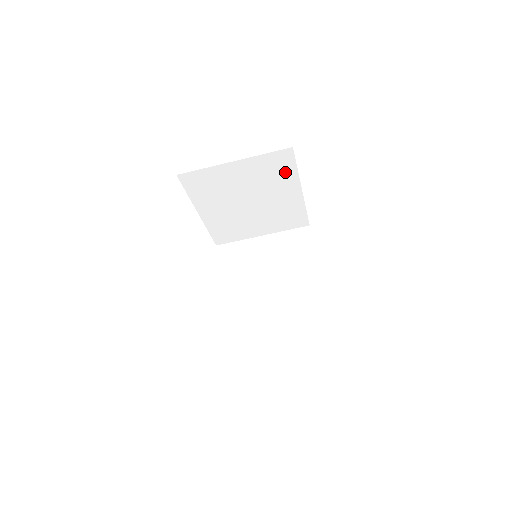
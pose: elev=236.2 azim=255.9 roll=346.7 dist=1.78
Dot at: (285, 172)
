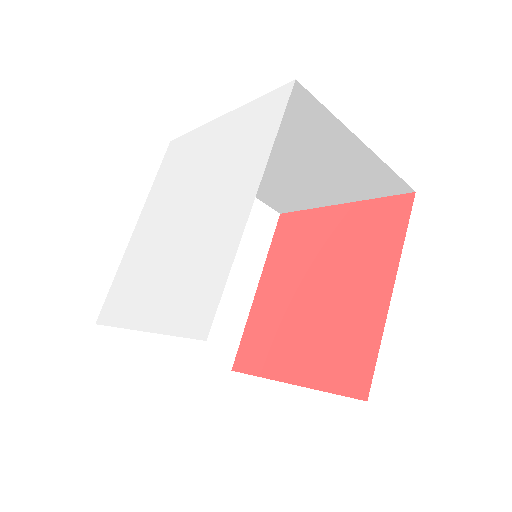
Dot at: (365, 189)
